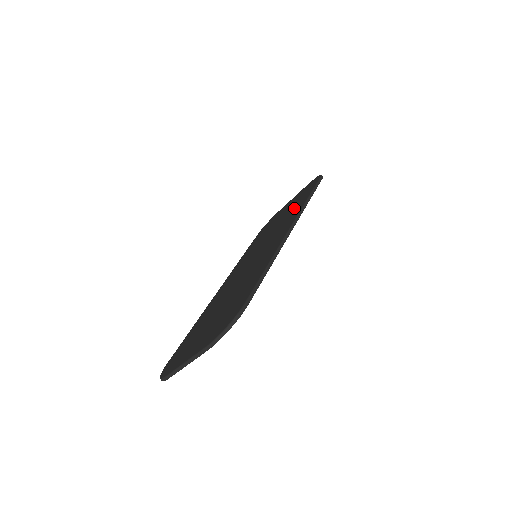
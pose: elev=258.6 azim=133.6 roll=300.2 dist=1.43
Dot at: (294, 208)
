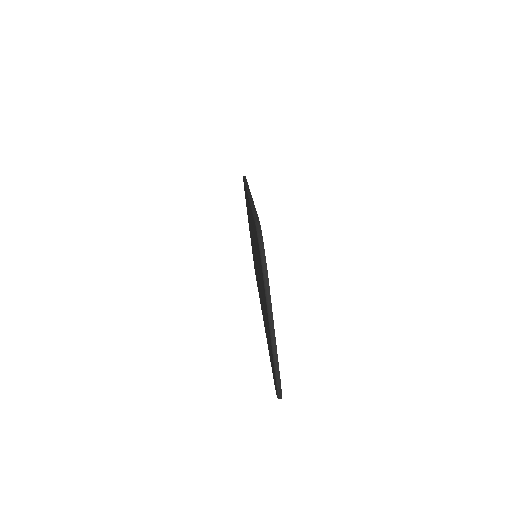
Dot at: (247, 206)
